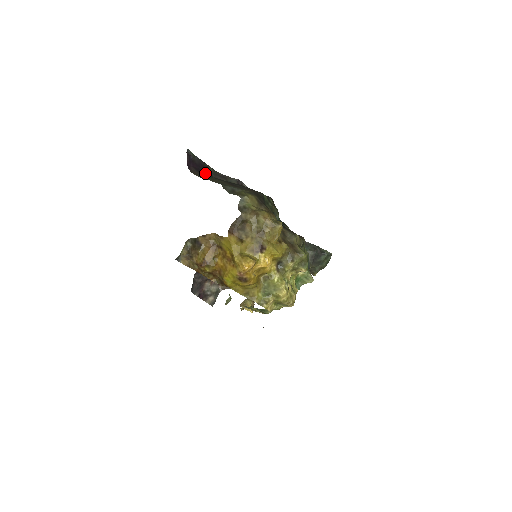
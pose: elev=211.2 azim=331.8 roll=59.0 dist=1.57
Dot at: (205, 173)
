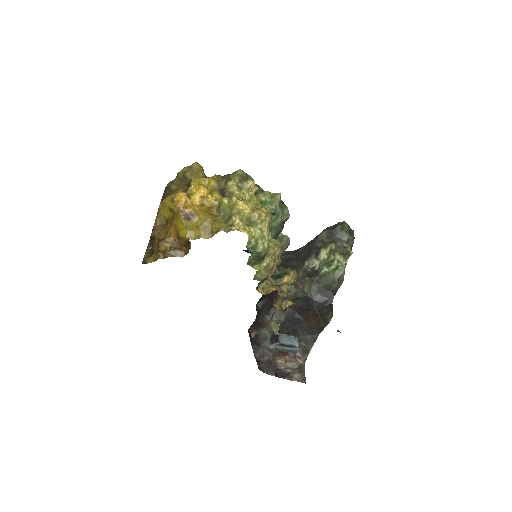
Dot at: occluded
